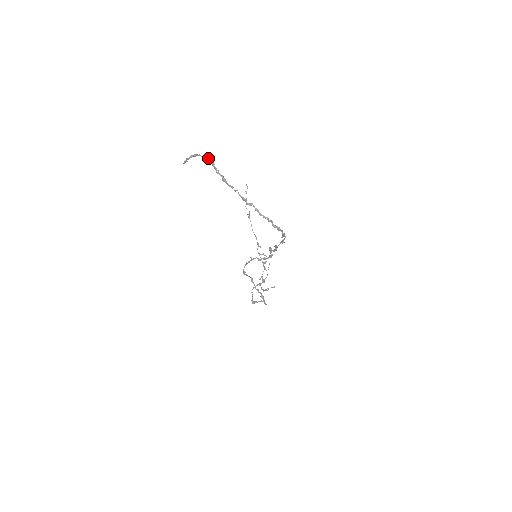
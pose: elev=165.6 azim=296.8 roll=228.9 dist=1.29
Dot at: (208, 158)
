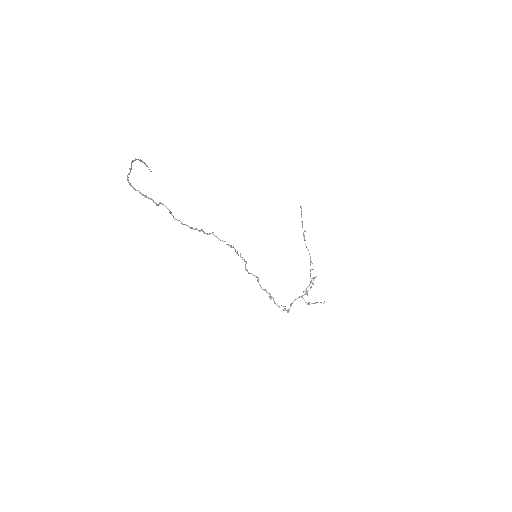
Dot at: (136, 159)
